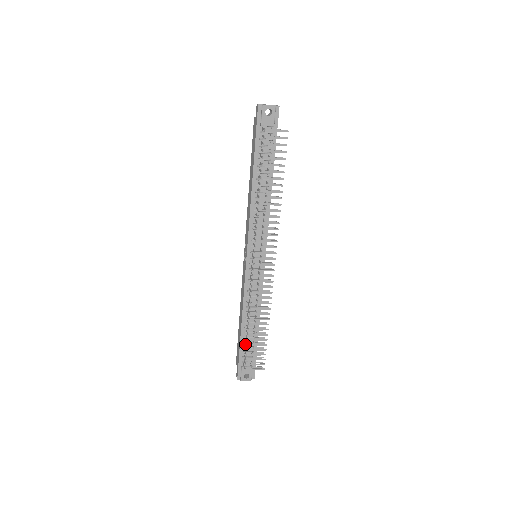
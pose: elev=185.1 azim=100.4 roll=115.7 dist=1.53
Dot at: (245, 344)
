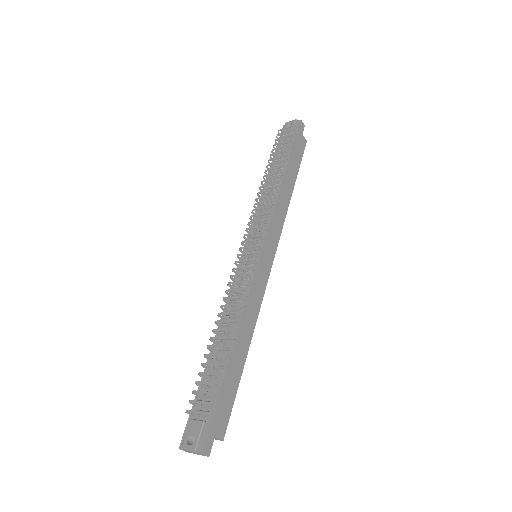
Dot at: (207, 376)
